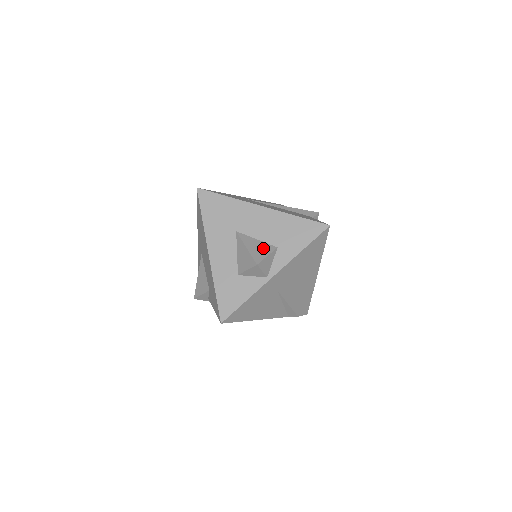
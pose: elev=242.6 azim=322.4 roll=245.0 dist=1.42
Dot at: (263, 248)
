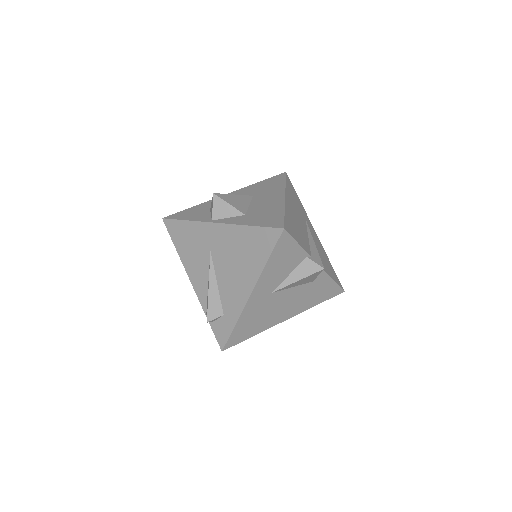
Dot at: (239, 204)
